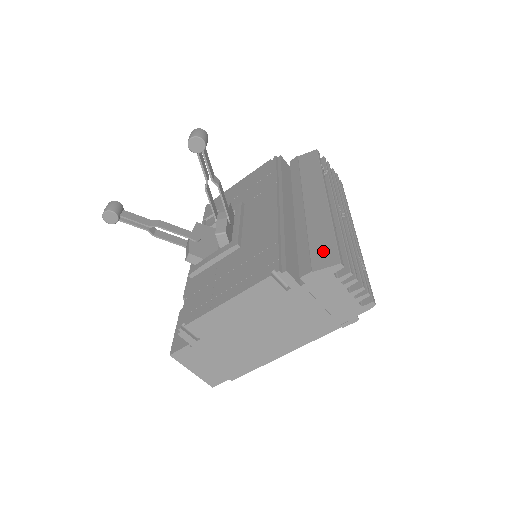
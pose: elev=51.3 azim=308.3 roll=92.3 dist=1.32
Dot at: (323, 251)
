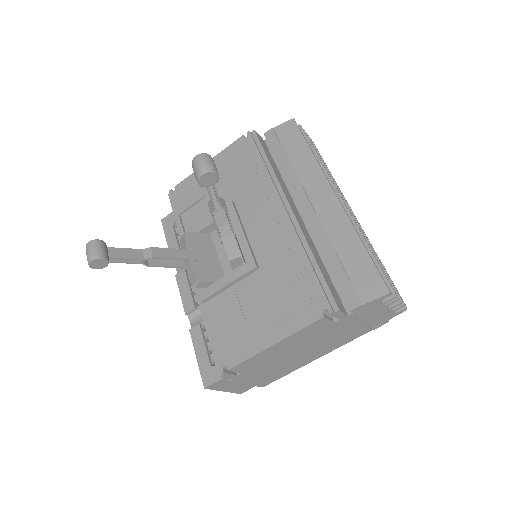
Dot at: (364, 276)
